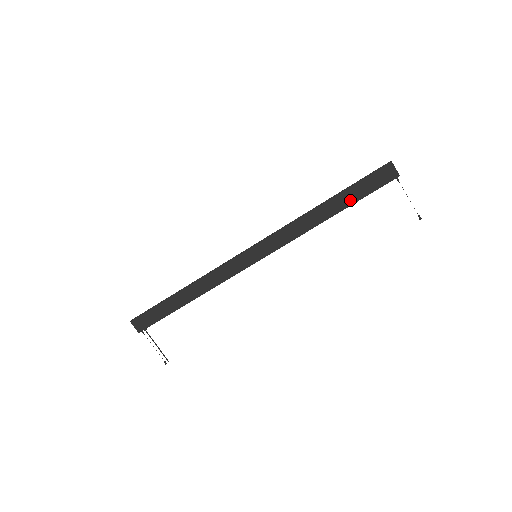
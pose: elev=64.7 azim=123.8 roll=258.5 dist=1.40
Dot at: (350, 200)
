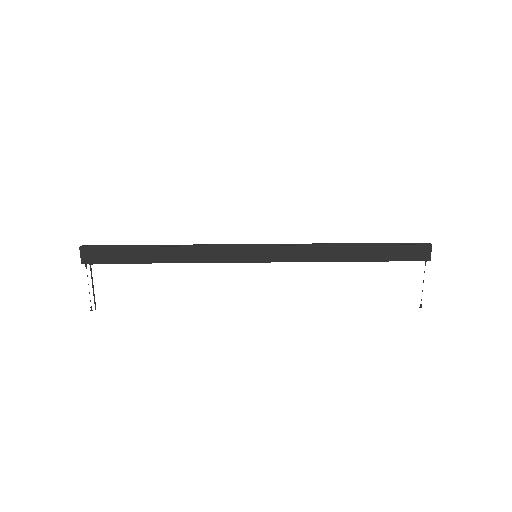
Dot at: (376, 256)
